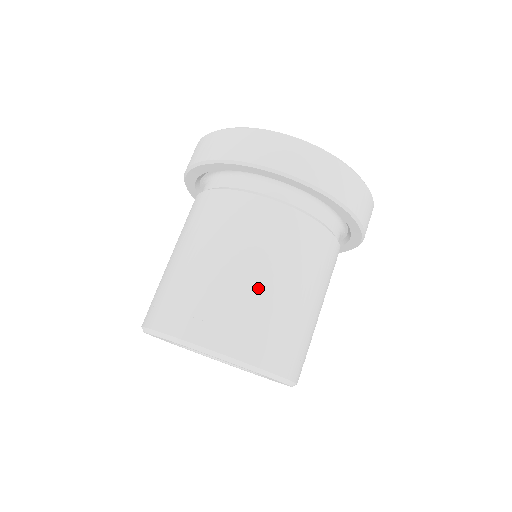
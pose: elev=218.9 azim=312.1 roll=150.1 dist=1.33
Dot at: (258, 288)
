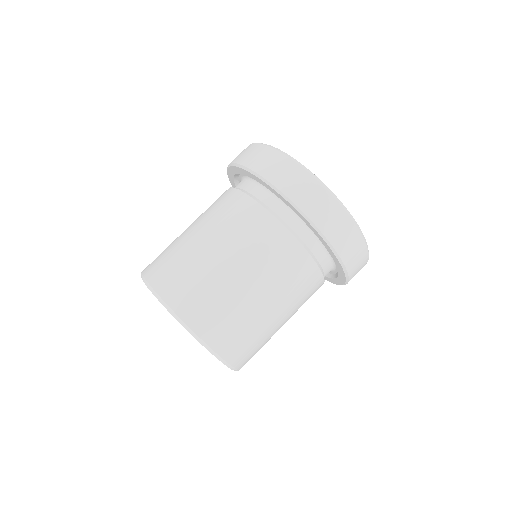
Dot at: (276, 330)
